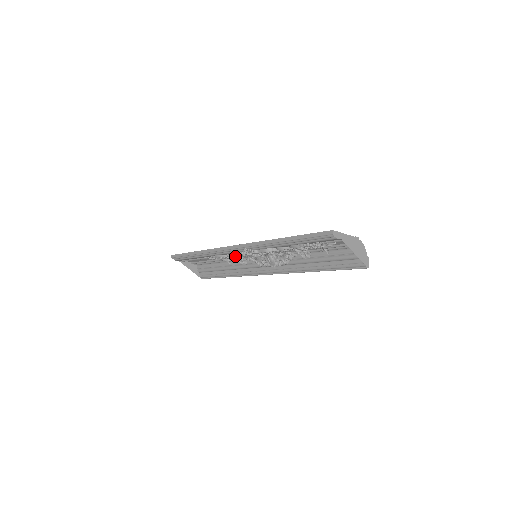
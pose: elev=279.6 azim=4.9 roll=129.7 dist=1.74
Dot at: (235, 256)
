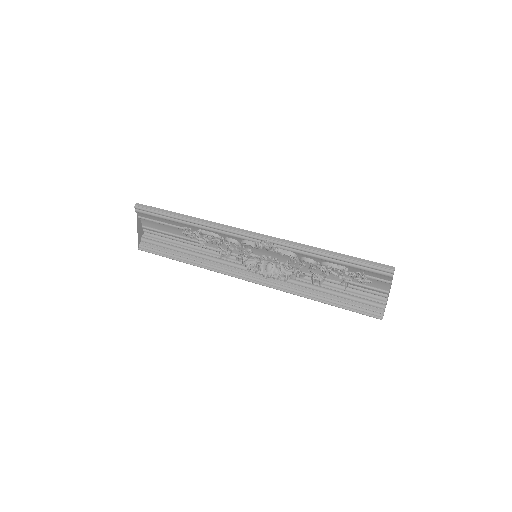
Dot at: (227, 244)
